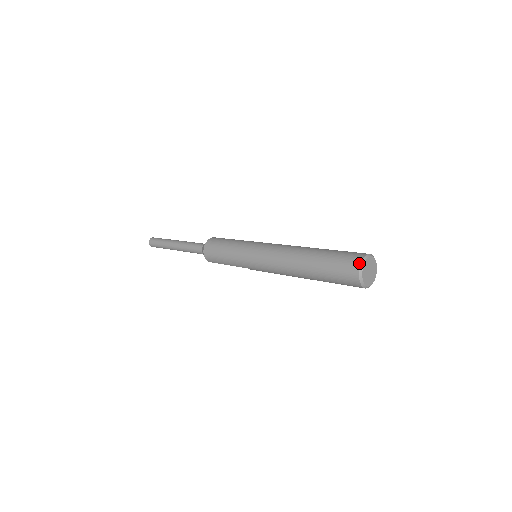
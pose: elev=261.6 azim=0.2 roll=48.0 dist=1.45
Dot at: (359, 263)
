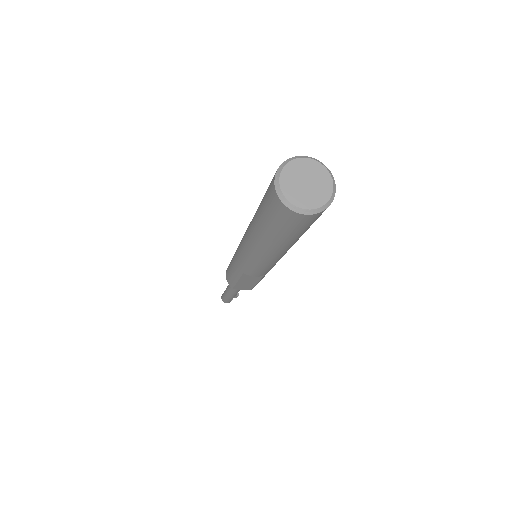
Dot at: occluded
